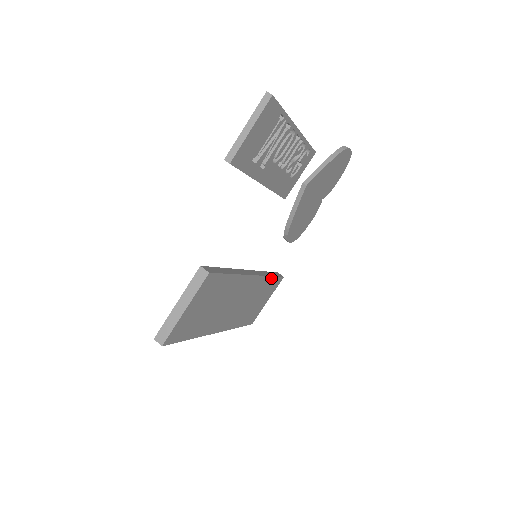
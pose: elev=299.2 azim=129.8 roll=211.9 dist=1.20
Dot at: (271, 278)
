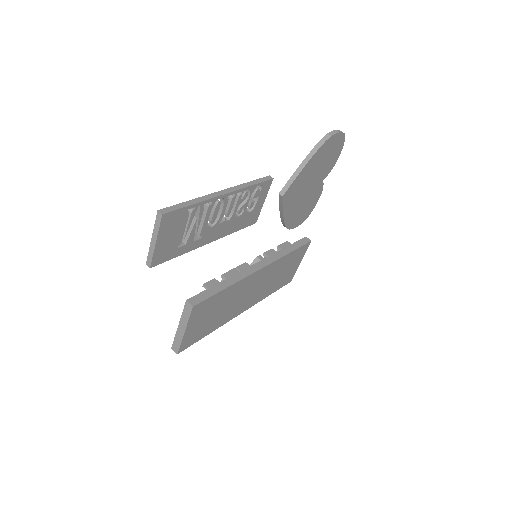
Dot at: (291, 253)
